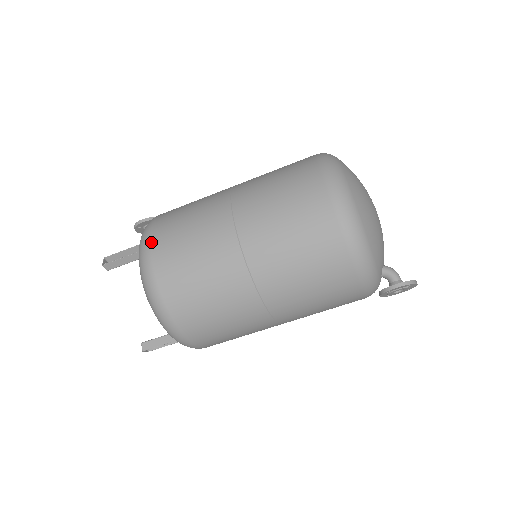
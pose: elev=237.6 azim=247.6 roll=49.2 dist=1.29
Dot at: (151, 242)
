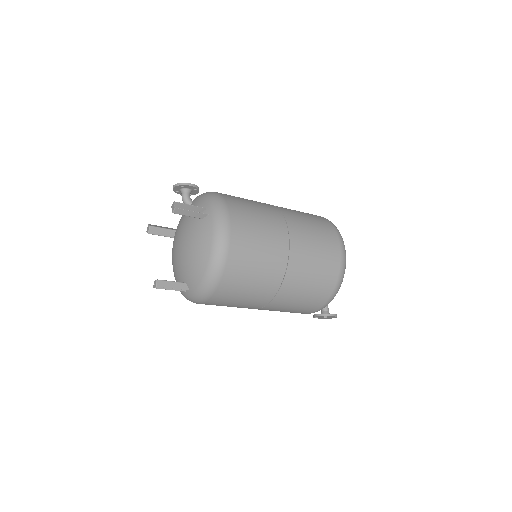
Dot at: (231, 216)
